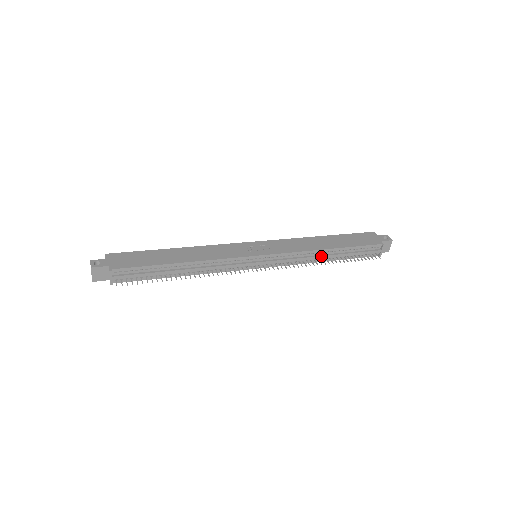
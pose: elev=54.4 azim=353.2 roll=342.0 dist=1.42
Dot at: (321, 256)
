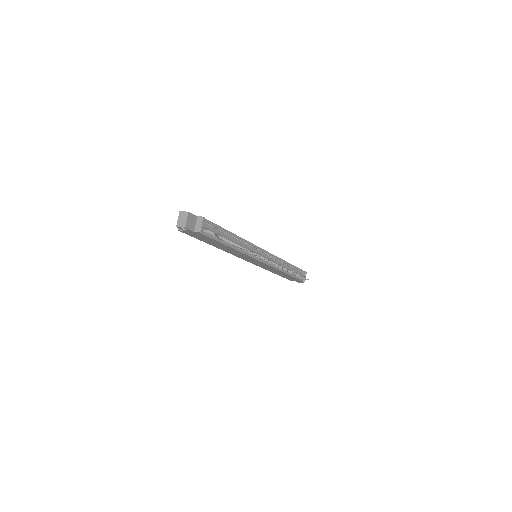
Dot at: (286, 266)
